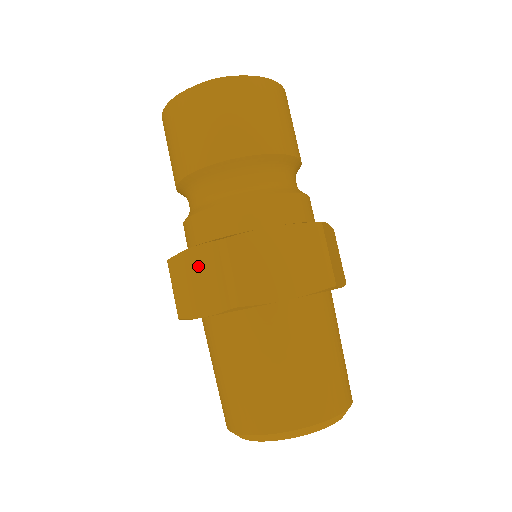
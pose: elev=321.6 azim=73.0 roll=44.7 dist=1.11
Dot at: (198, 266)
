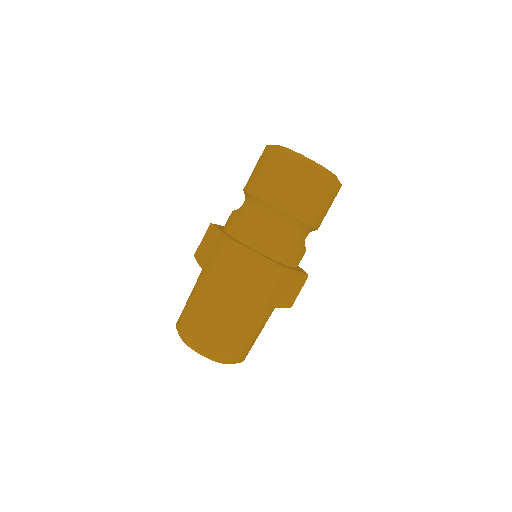
Dot at: (214, 240)
